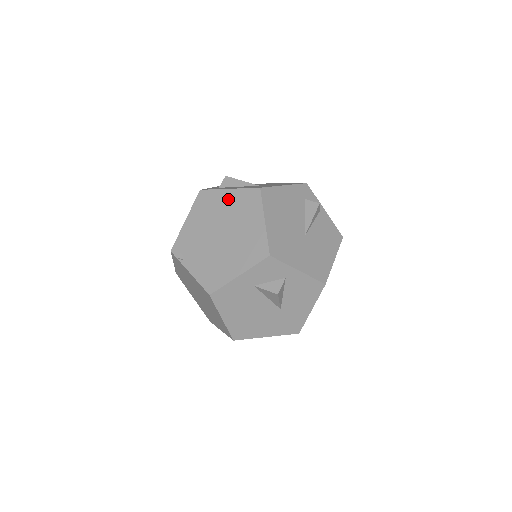
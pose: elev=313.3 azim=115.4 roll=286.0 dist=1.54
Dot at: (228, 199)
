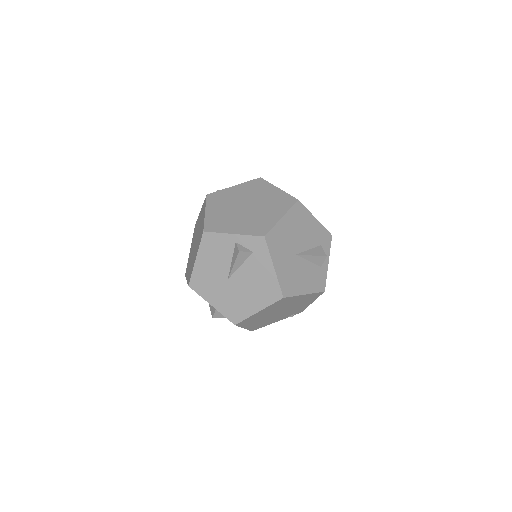
Dot at: occluded
